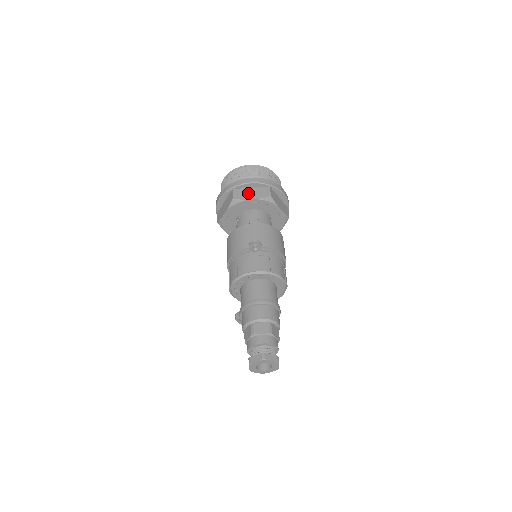
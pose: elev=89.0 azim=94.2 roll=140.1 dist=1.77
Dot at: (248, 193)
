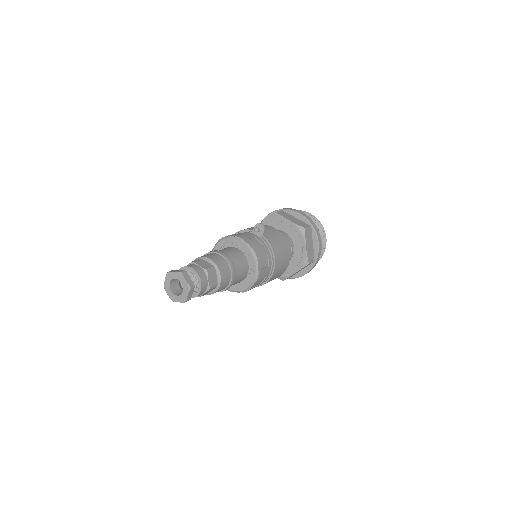
Dot at: (291, 217)
